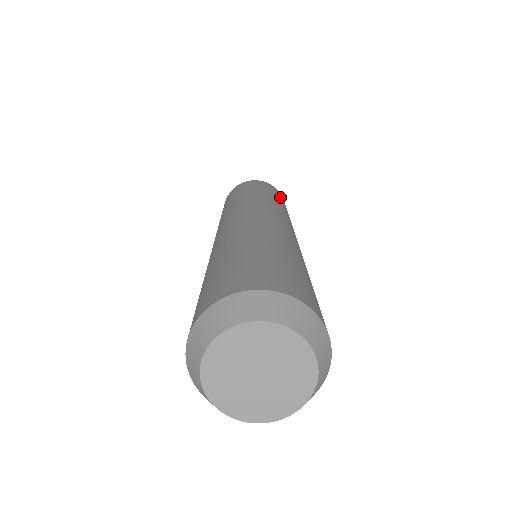
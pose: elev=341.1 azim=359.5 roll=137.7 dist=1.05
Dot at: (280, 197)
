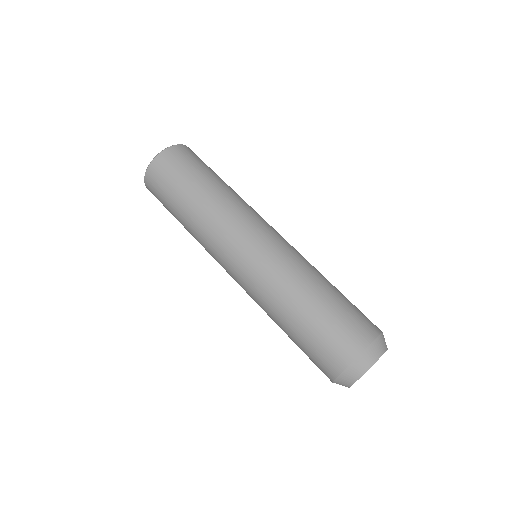
Dot at: (191, 165)
